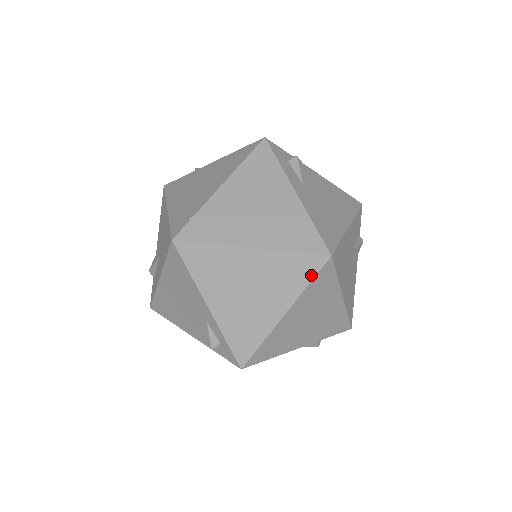
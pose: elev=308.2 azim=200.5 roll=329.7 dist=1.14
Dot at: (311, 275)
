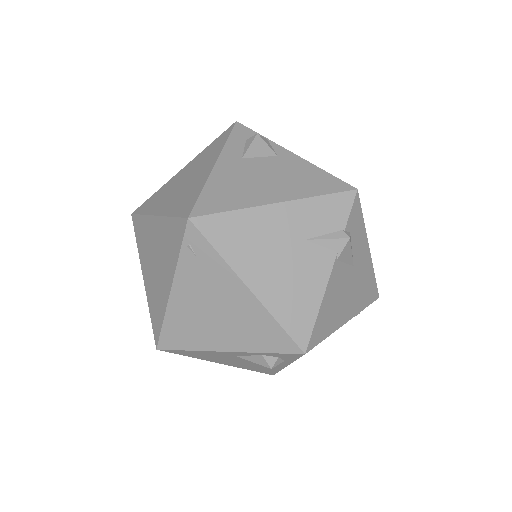
Dot at: (180, 242)
